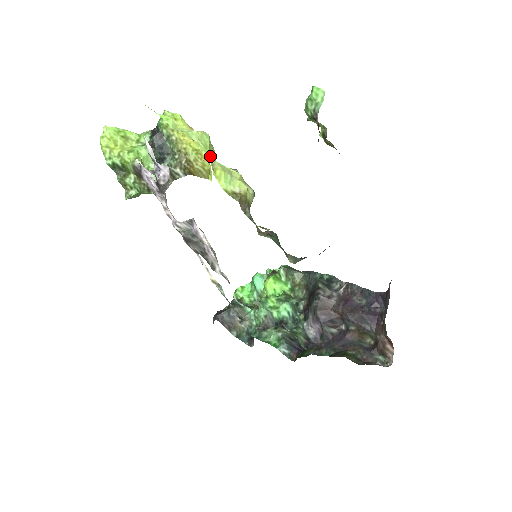
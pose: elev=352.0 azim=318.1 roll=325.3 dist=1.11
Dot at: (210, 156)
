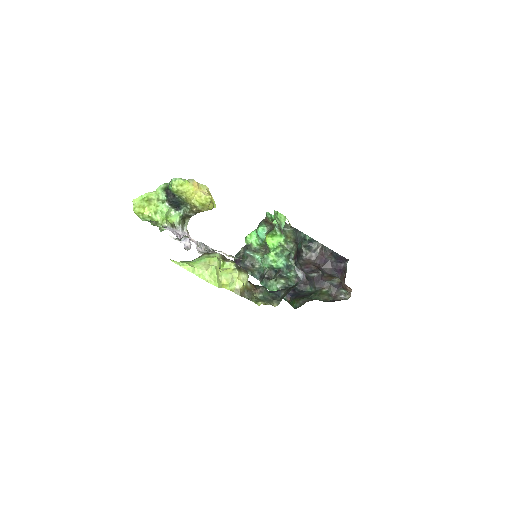
Dot at: (218, 282)
